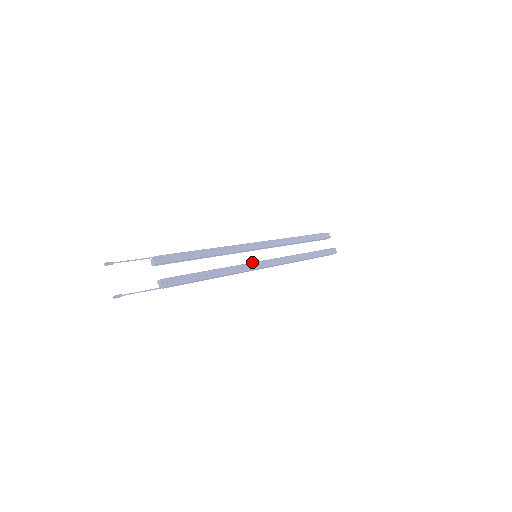
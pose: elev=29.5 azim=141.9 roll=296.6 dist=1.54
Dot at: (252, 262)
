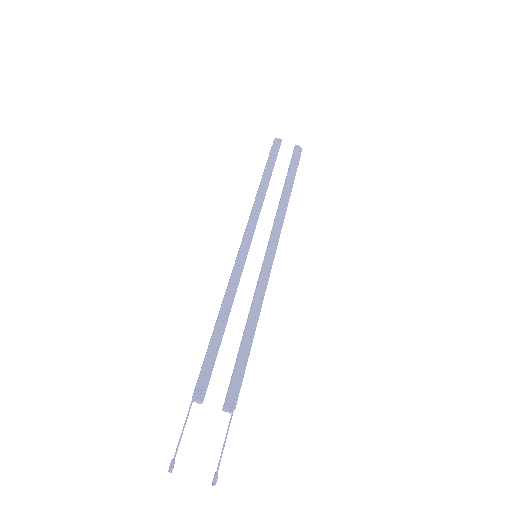
Dot at: (261, 268)
